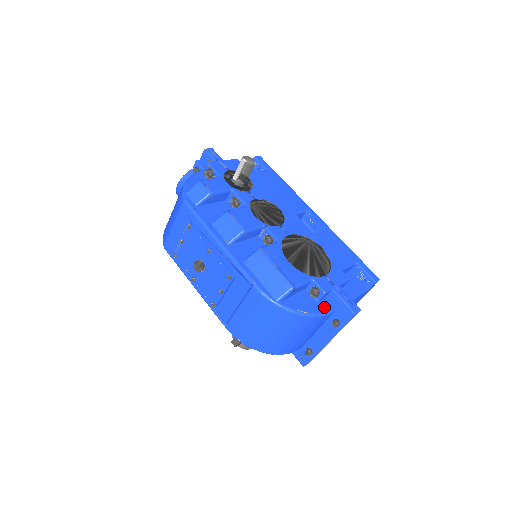
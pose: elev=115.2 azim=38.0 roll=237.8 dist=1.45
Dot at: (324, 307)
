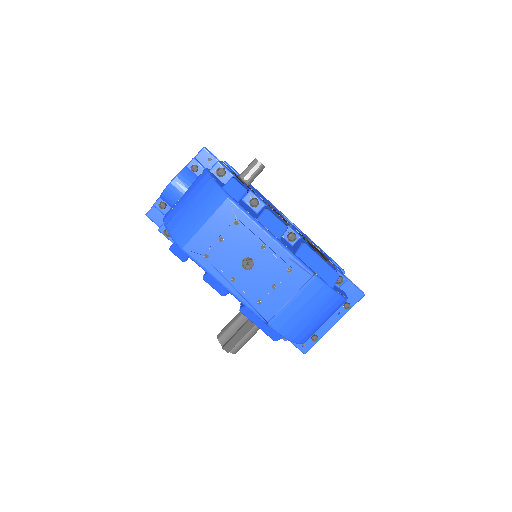
Dot at: (343, 292)
